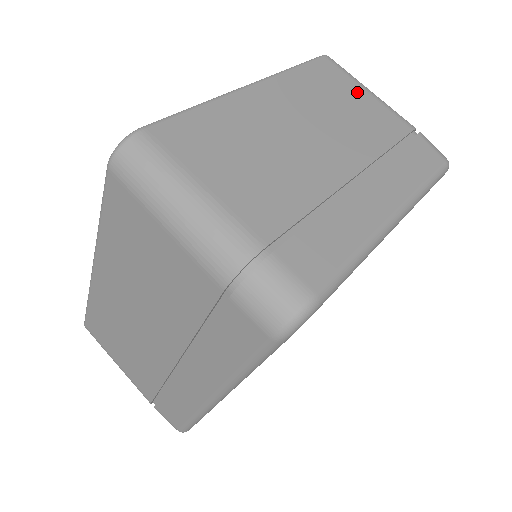
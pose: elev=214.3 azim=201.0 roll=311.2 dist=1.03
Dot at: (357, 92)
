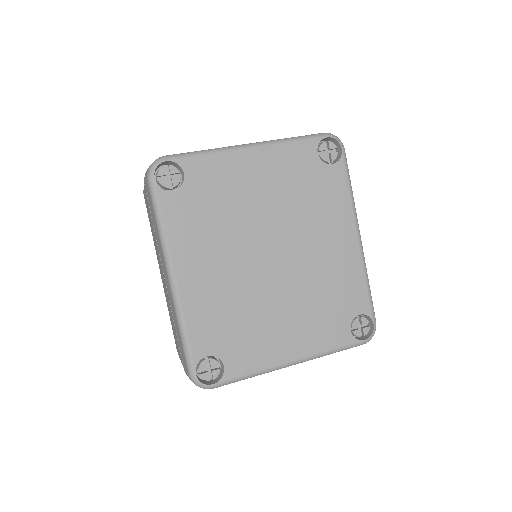
Dot at: occluded
